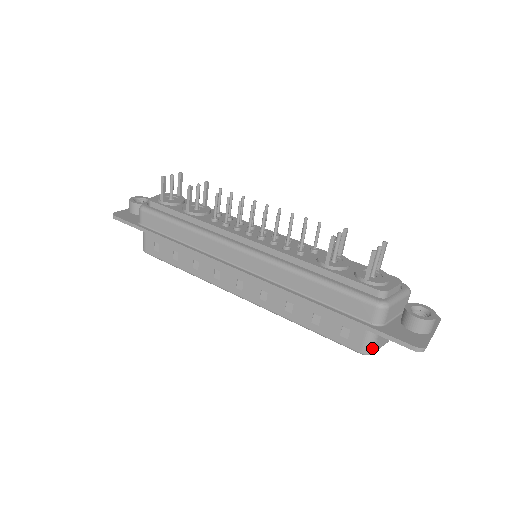
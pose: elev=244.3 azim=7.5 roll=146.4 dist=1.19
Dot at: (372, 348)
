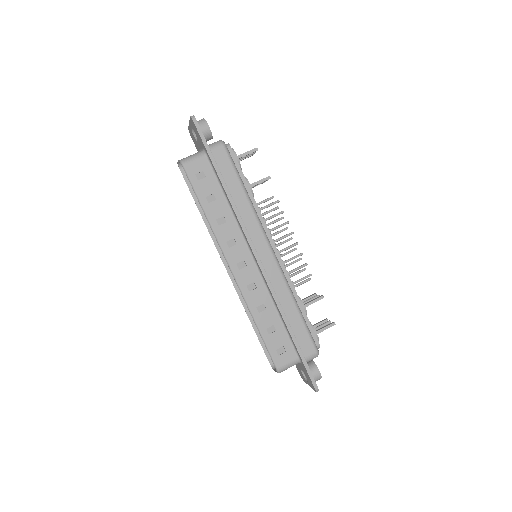
Dot at: (284, 370)
